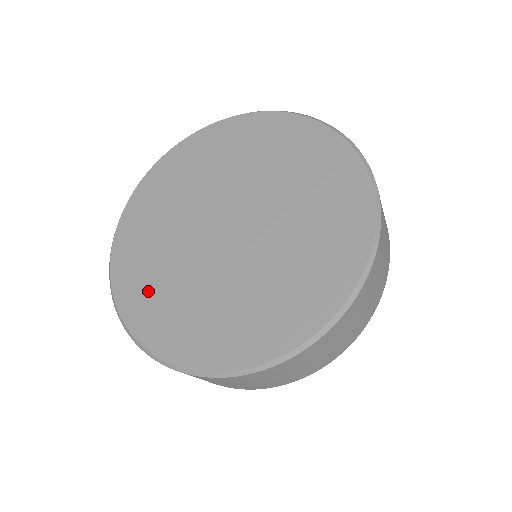
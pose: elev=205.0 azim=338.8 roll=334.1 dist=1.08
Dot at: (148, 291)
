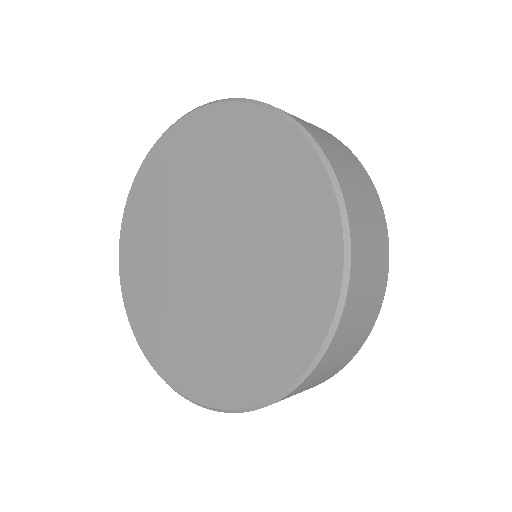
Dot at: (145, 300)
